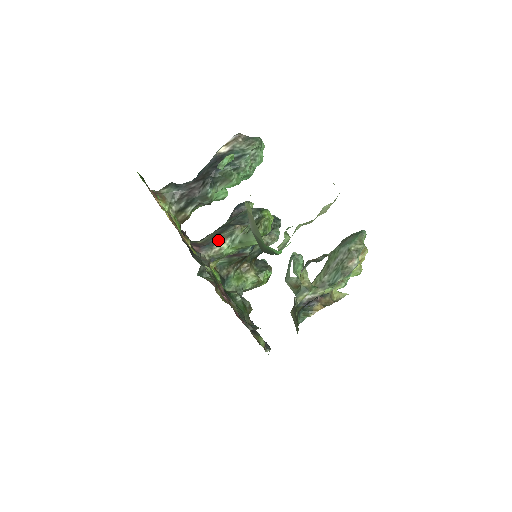
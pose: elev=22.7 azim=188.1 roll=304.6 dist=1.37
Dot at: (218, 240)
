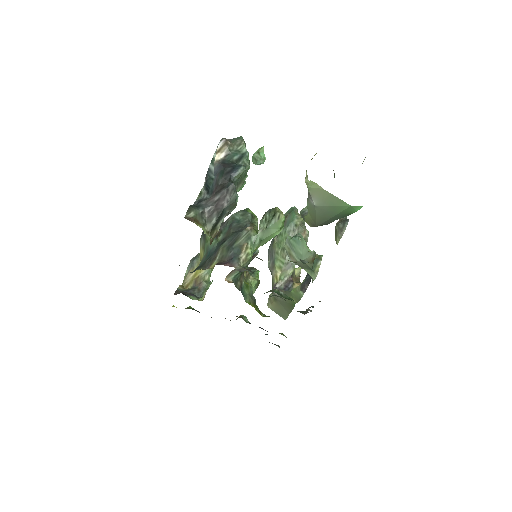
Dot at: (238, 249)
